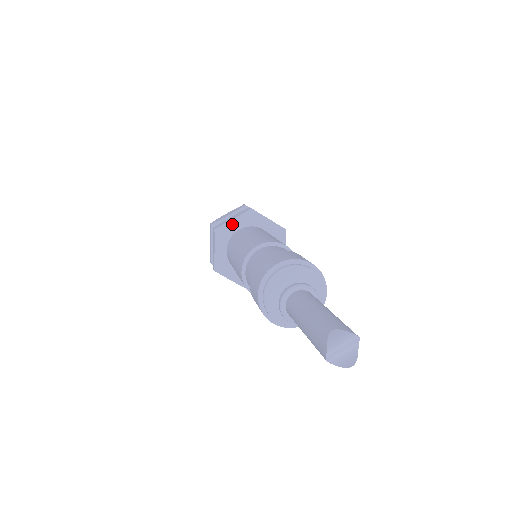
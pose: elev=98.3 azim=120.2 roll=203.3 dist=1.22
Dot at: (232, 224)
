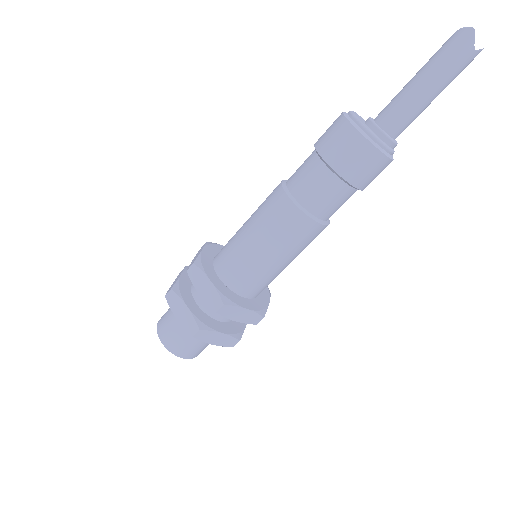
Dot at: (205, 254)
